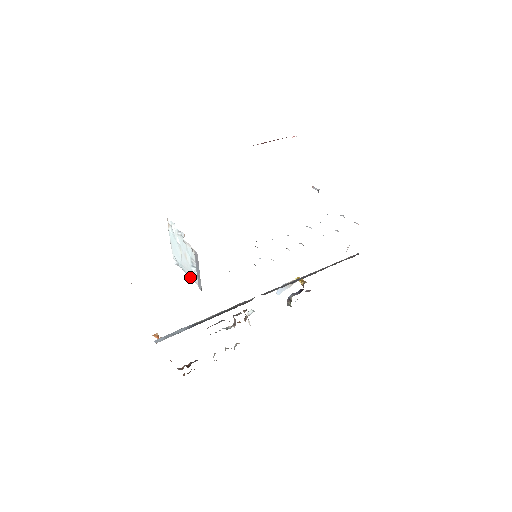
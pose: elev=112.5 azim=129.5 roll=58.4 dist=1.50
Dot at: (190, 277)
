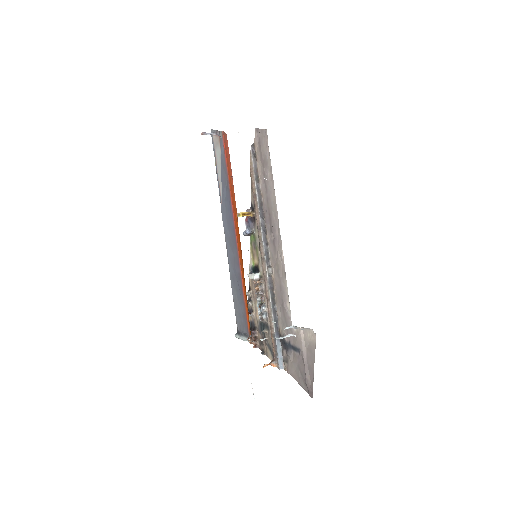
Dot at: occluded
